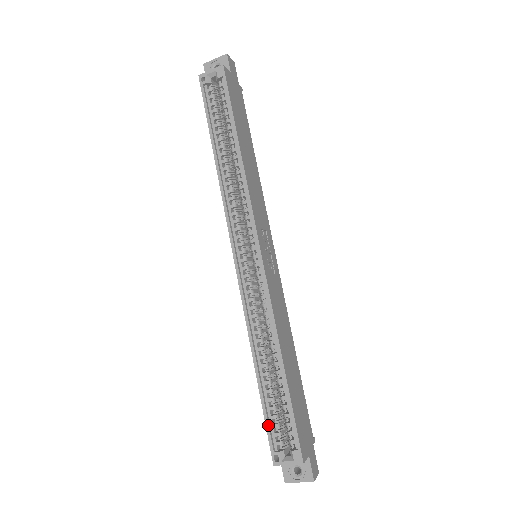
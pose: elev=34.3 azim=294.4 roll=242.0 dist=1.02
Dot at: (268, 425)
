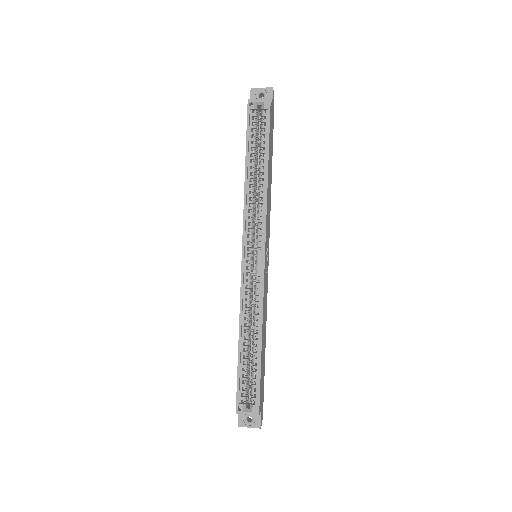
Dot at: (239, 384)
